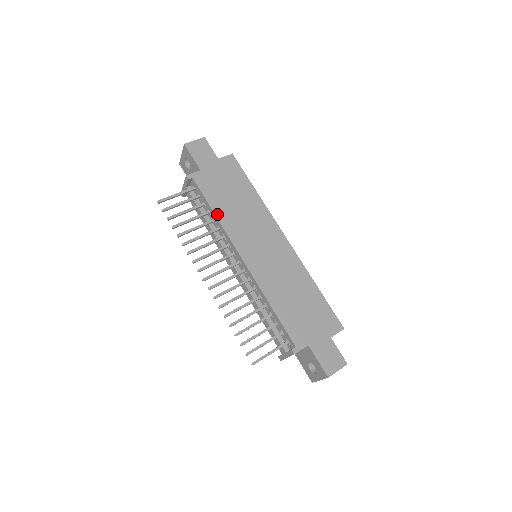
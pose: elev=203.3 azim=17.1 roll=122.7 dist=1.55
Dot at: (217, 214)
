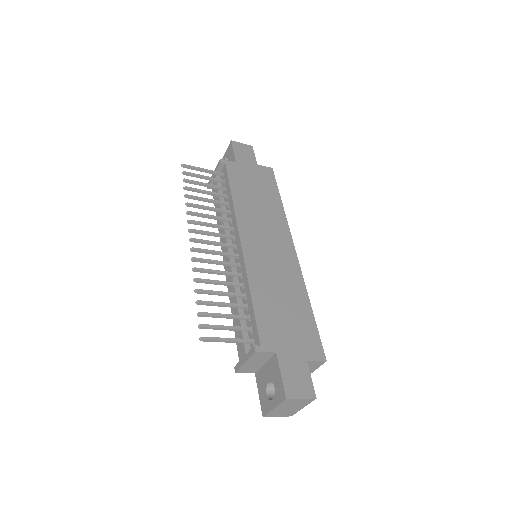
Dot at: (234, 197)
